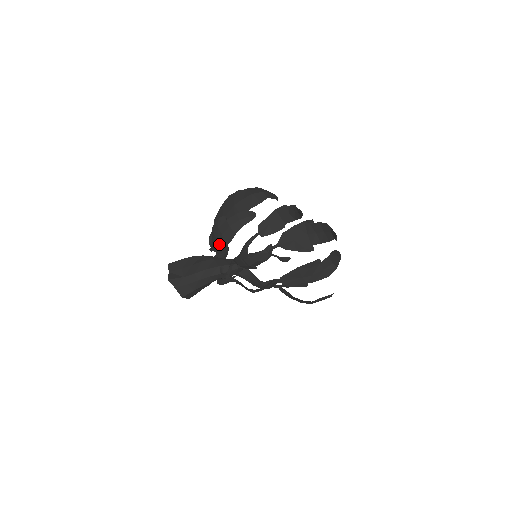
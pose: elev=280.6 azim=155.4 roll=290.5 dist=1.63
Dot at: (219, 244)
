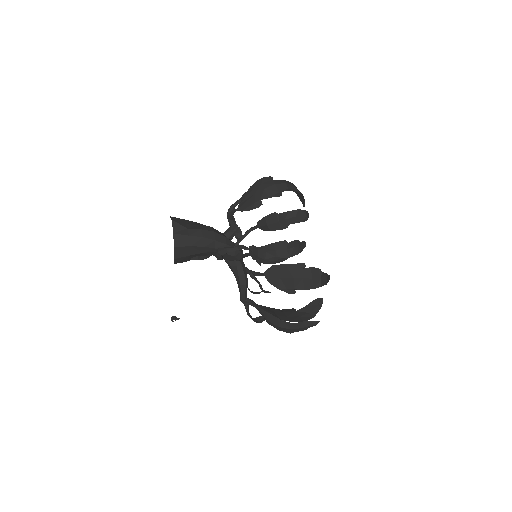
Dot at: (255, 198)
